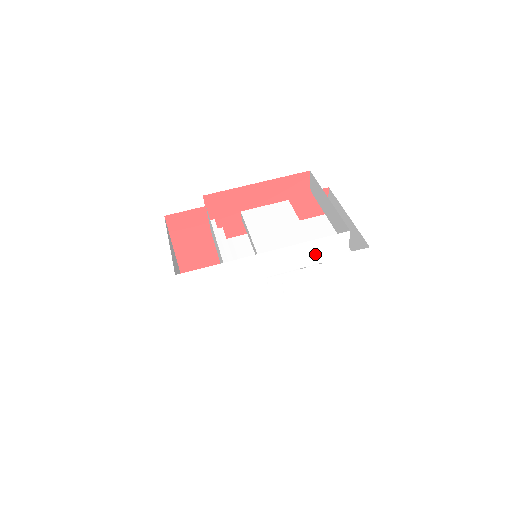
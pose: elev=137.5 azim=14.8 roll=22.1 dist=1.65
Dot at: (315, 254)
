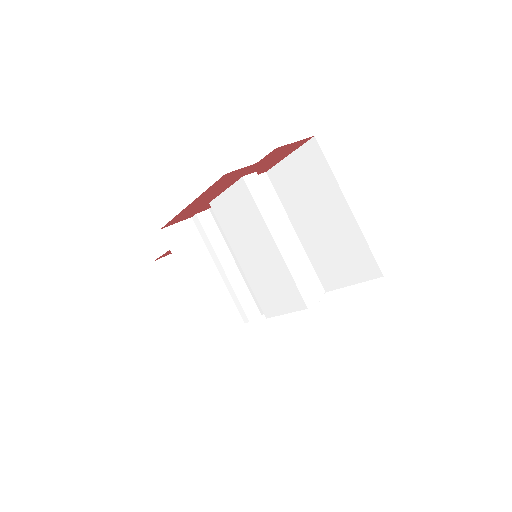
Dot at: occluded
